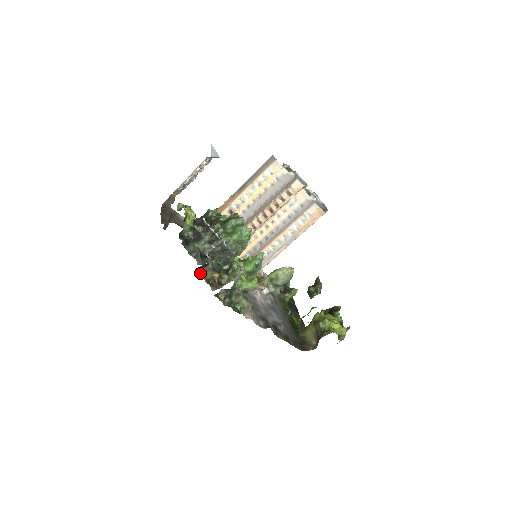
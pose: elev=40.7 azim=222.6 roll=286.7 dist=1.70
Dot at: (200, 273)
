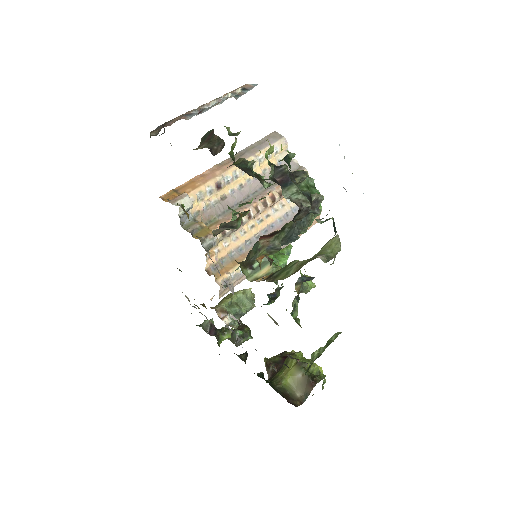
Dot at: occluded
